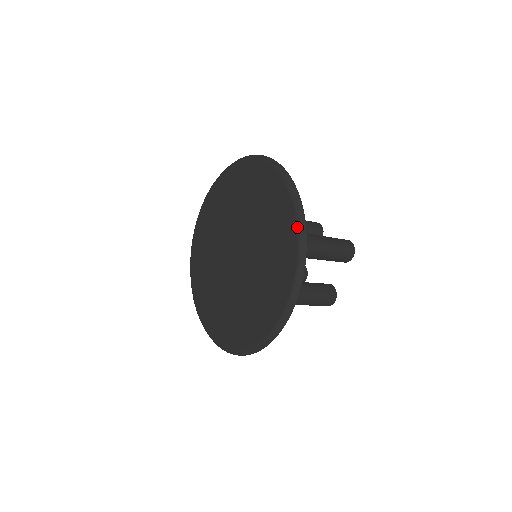
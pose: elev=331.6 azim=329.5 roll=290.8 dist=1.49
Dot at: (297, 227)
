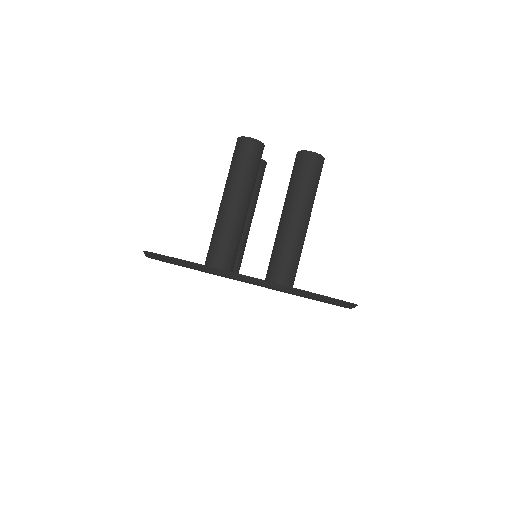
Dot at: occluded
